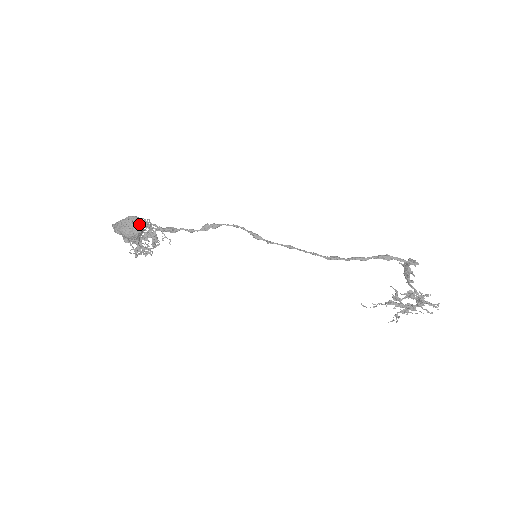
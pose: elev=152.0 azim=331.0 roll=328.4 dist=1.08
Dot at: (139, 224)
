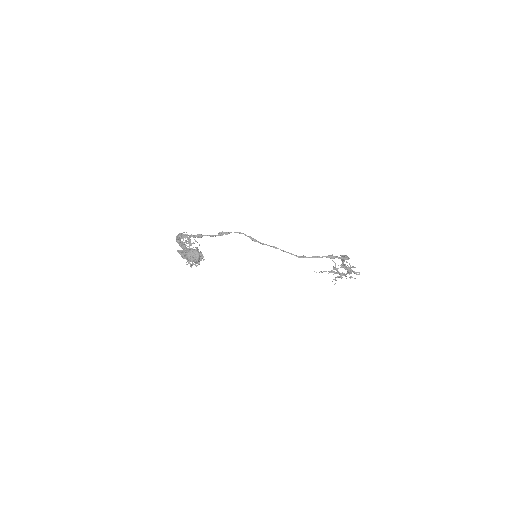
Dot at: (199, 255)
